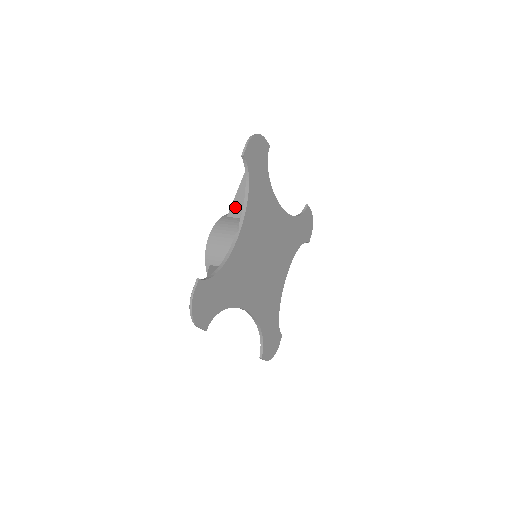
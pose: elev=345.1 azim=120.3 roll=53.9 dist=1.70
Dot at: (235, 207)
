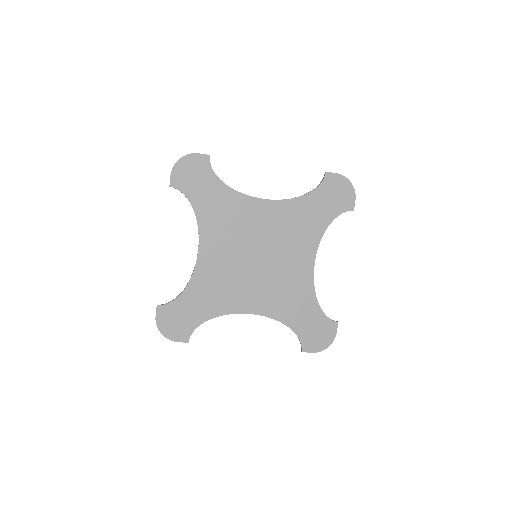
Dot at: occluded
